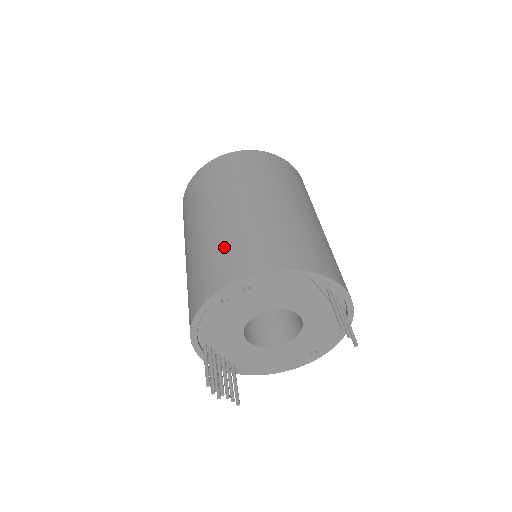
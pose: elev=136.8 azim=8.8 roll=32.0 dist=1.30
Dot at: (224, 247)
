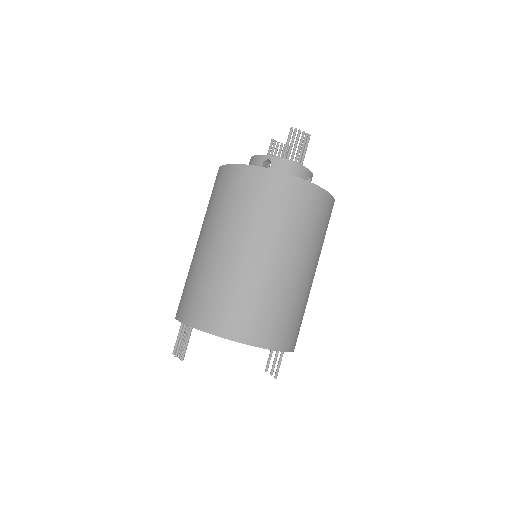
Dot at: (269, 307)
